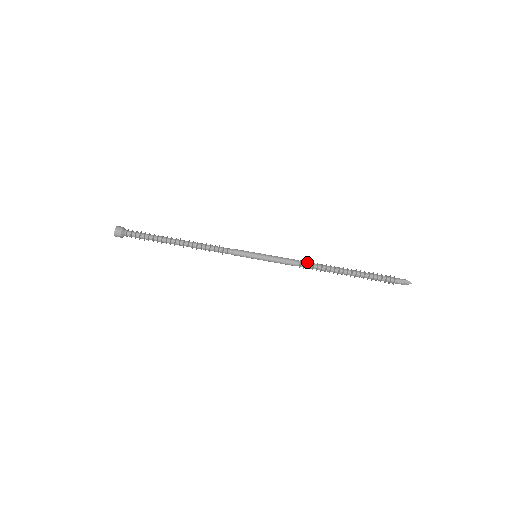
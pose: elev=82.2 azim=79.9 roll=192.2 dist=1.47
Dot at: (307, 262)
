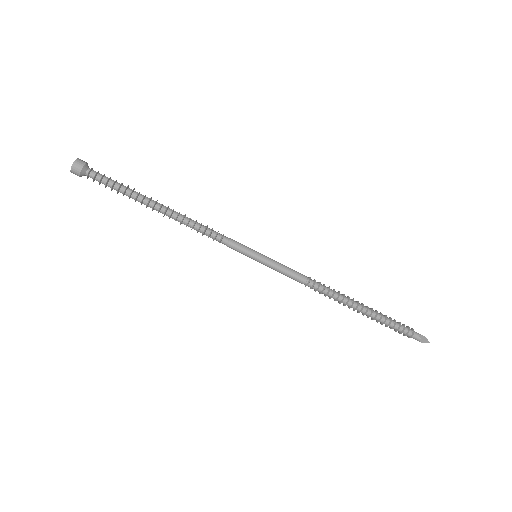
Dot at: (317, 282)
